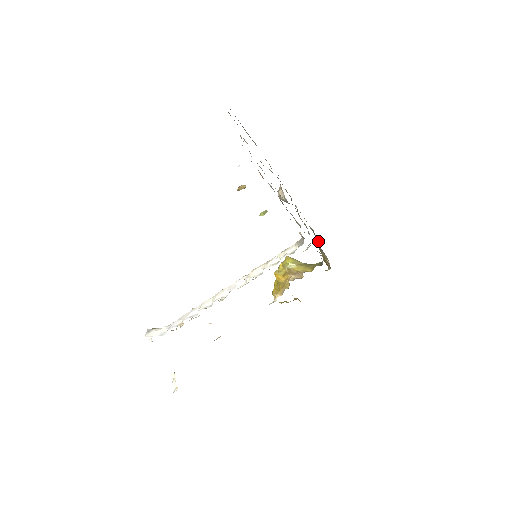
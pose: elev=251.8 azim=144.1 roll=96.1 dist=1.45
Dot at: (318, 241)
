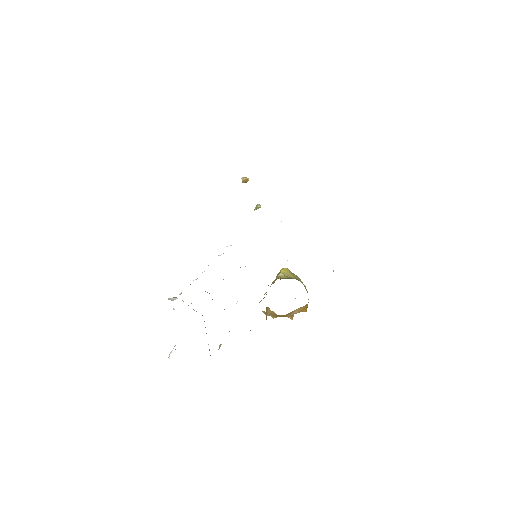
Dot at: occluded
